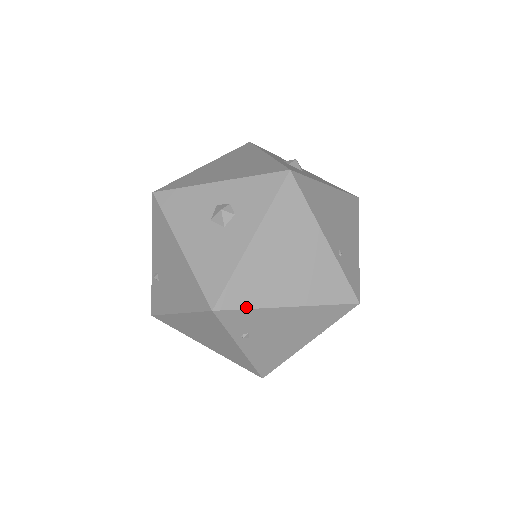
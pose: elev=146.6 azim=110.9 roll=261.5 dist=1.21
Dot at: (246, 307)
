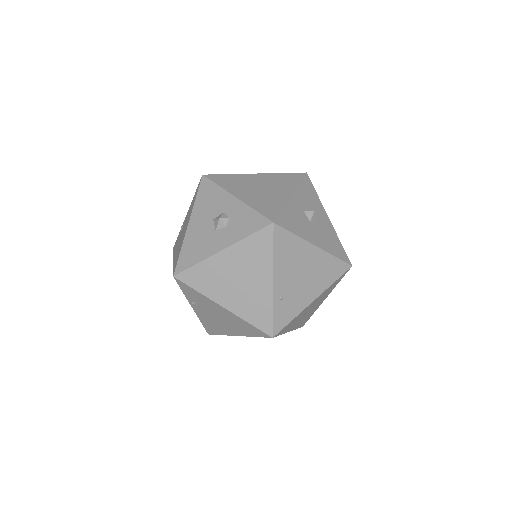
Dot at: (195, 288)
